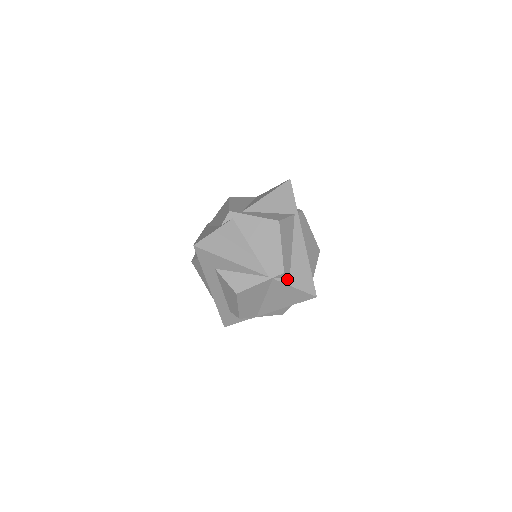
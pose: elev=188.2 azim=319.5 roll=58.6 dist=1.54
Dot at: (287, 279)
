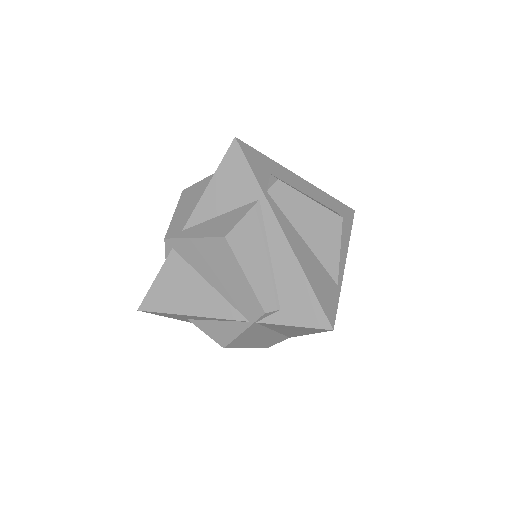
Dot at: (277, 316)
